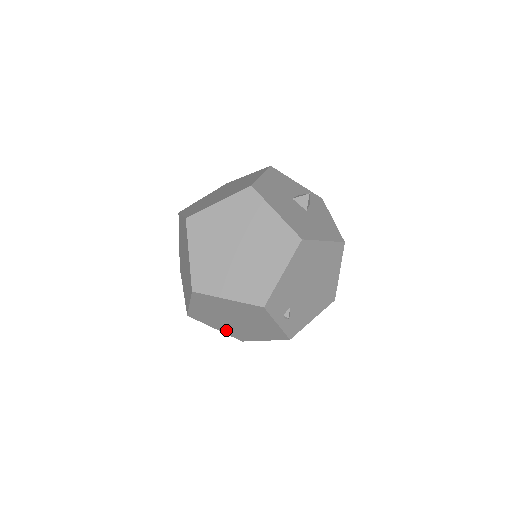
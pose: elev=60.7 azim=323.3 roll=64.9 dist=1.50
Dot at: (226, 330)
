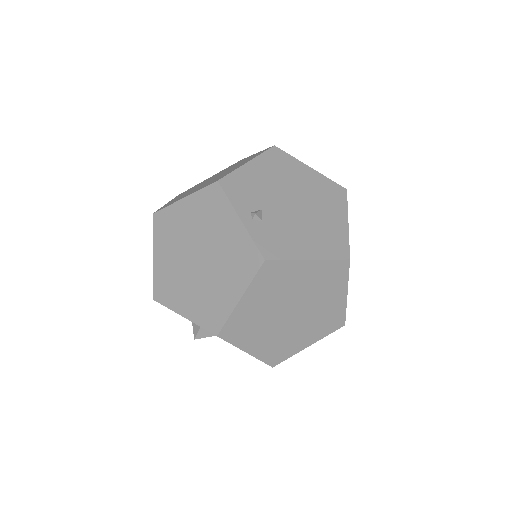
Dot at: (194, 308)
